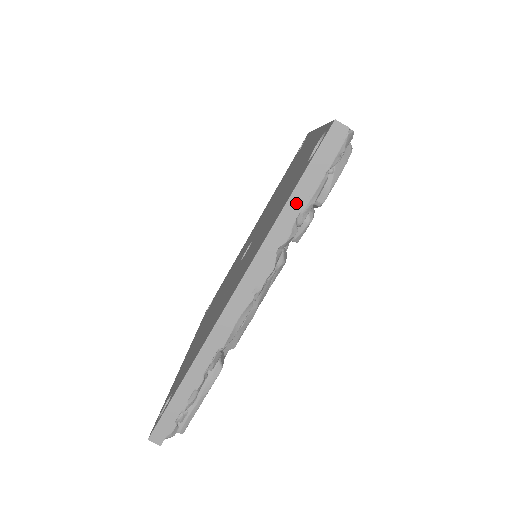
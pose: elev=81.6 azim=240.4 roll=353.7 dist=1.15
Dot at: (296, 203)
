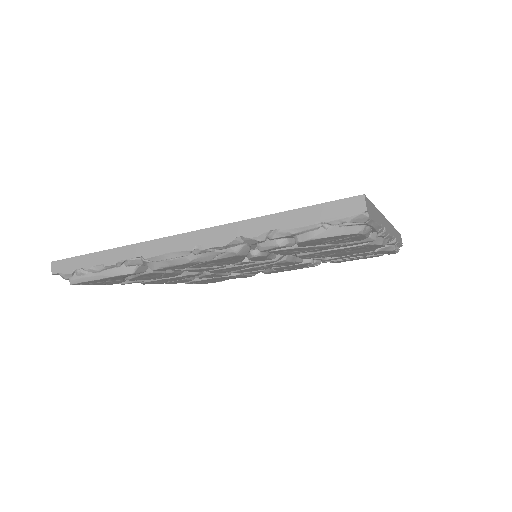
Dot at: (282, 220)
